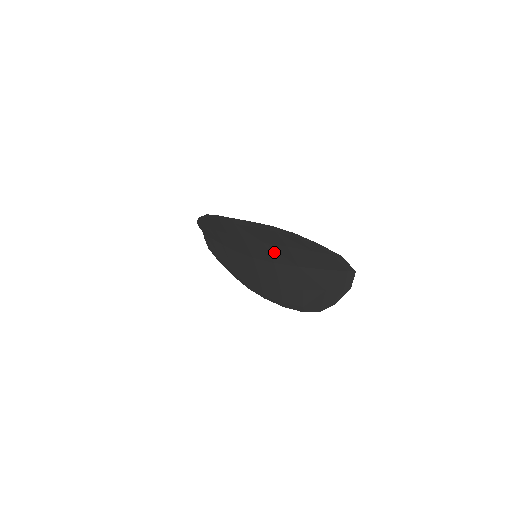
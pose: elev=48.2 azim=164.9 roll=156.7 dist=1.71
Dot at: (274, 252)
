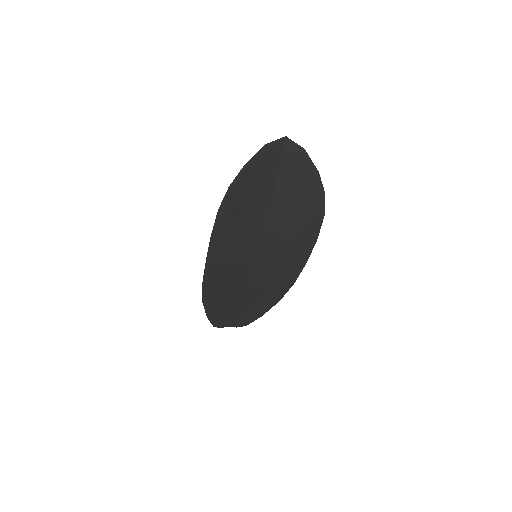
Dot at: (251, 226)
